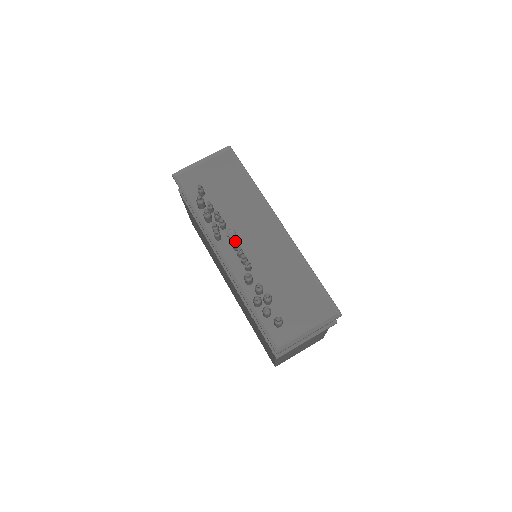
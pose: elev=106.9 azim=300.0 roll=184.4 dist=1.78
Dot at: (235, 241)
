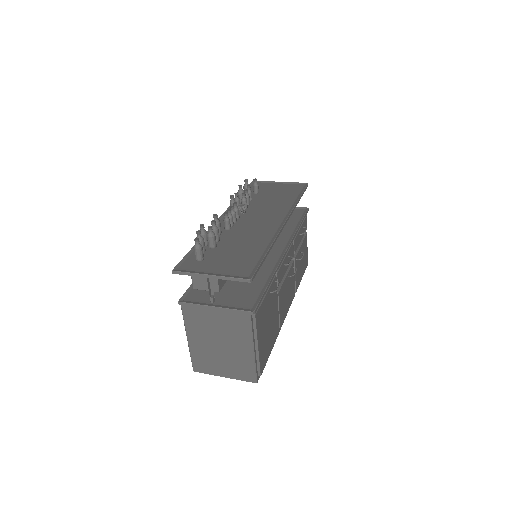
Dot at: (235, 203)
